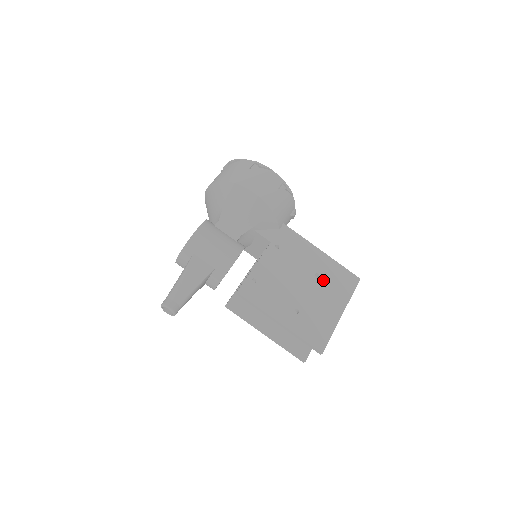
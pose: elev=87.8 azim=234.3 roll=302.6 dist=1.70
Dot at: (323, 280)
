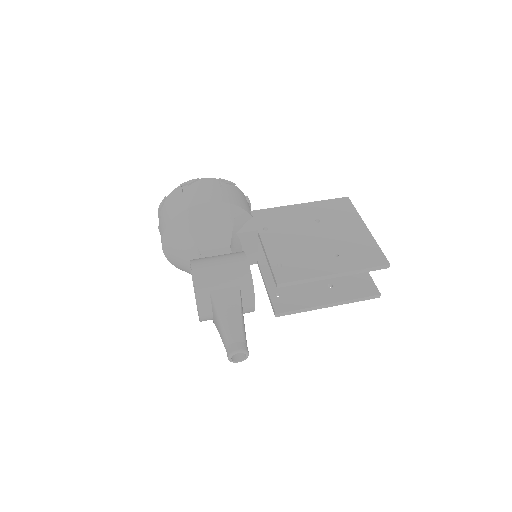
Dot at: (326, 220)
